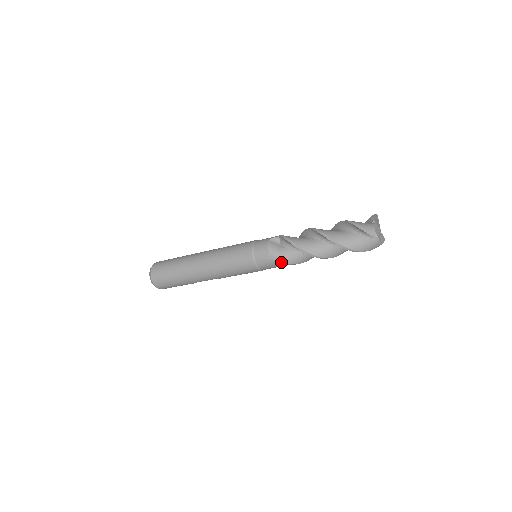
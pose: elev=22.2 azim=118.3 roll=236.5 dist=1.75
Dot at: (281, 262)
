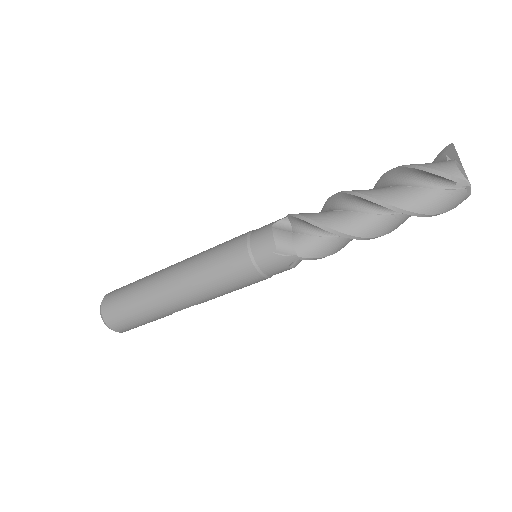
Dot at: (299, 258)
